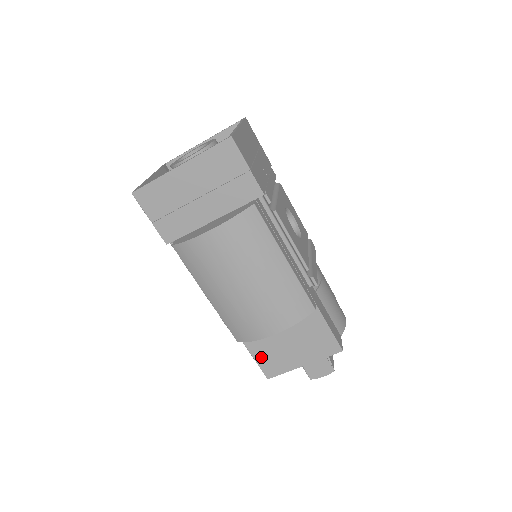
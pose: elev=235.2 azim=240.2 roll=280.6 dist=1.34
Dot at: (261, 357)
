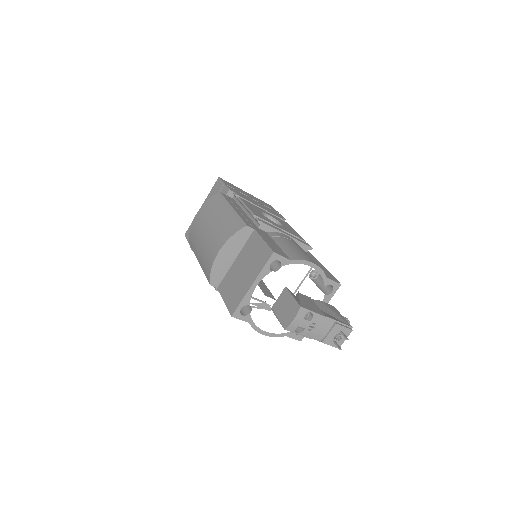
Dot at: (228, 297)
